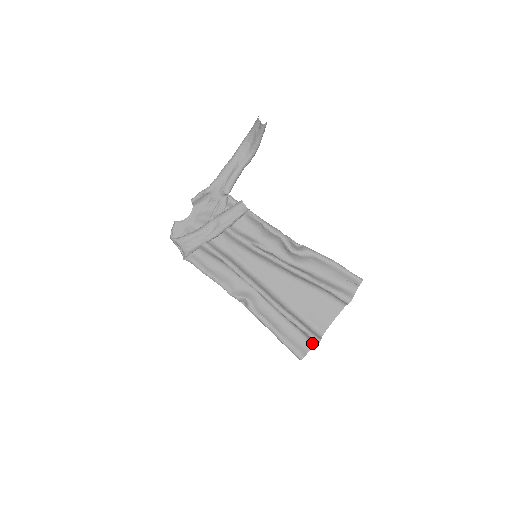
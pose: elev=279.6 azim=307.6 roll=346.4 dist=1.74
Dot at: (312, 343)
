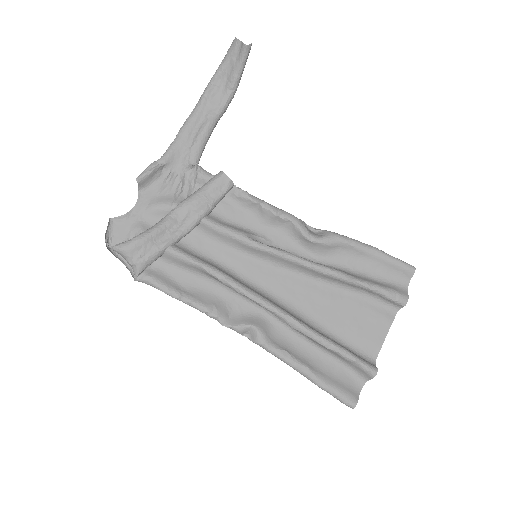
Dot at: (363, 377)
